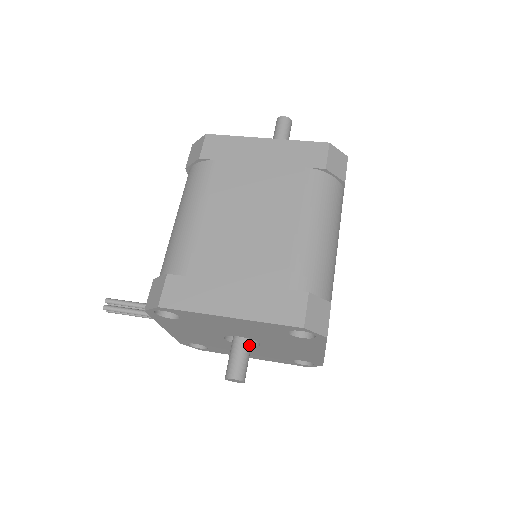
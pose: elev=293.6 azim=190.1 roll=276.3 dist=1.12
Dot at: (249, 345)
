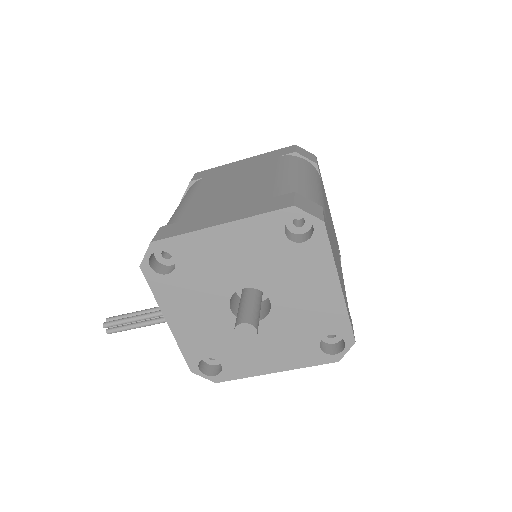
Dot at: (257, 302)
